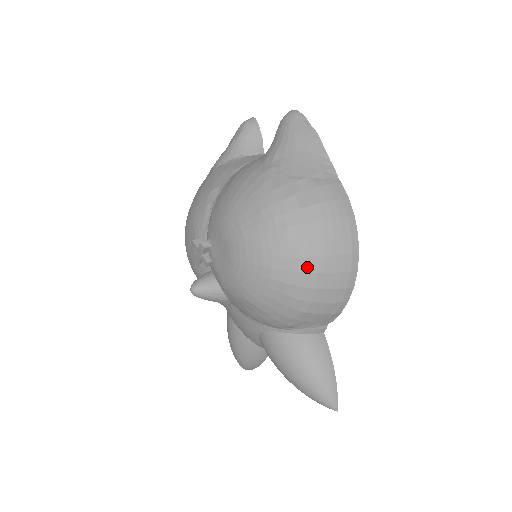
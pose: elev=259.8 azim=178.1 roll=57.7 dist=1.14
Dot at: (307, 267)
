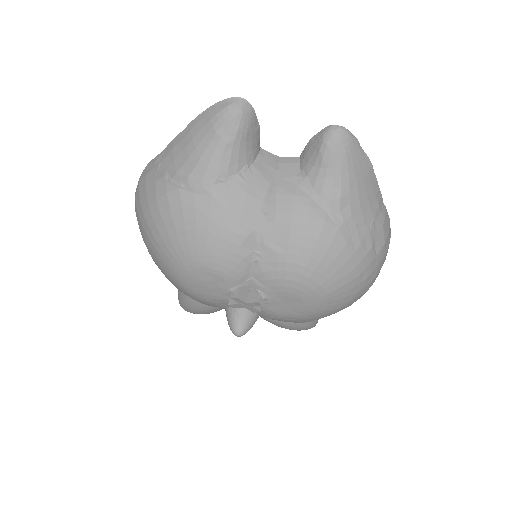
Dot at: occluded
